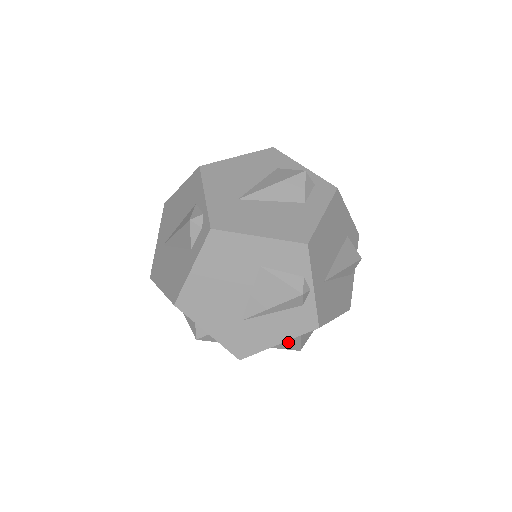
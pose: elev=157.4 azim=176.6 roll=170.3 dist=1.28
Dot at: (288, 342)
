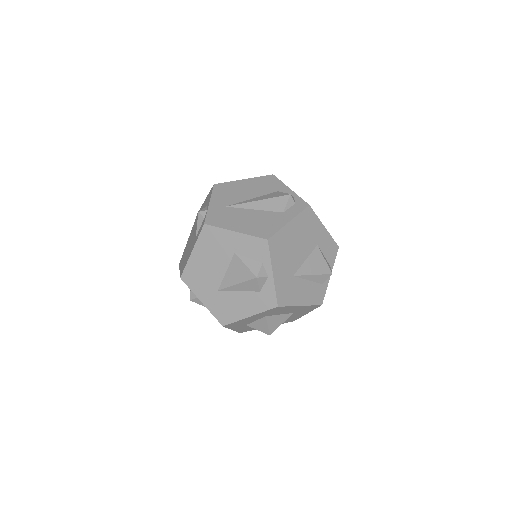
Dot at: (278, 319)
